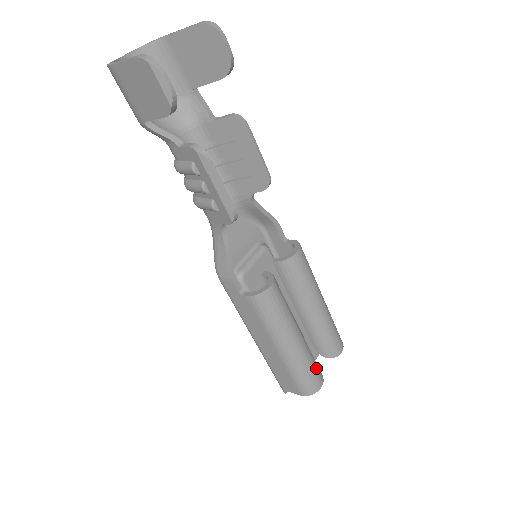
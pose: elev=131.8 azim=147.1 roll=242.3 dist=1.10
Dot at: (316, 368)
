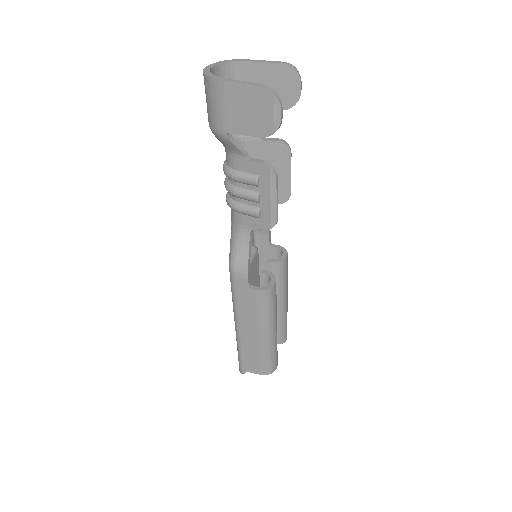
Dot at: (277, 352)
